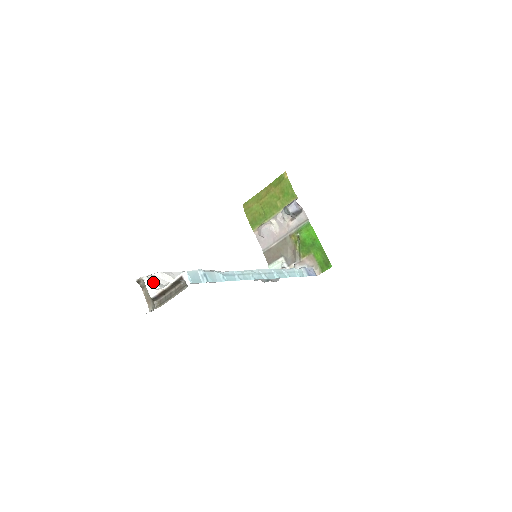
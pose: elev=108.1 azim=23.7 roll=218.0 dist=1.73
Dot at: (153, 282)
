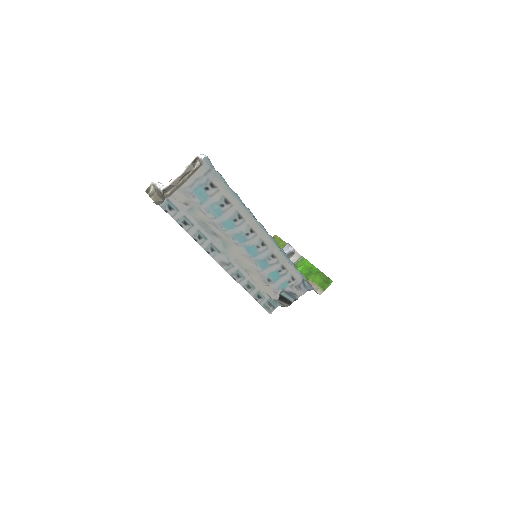
Dot at: occluded
